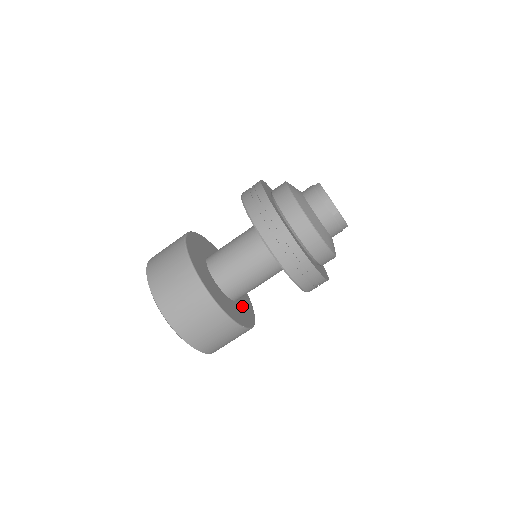
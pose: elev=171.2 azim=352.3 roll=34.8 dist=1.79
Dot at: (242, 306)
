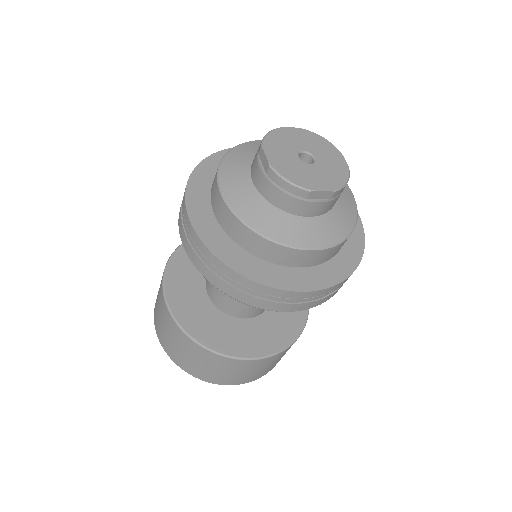
Dot at: occluded
